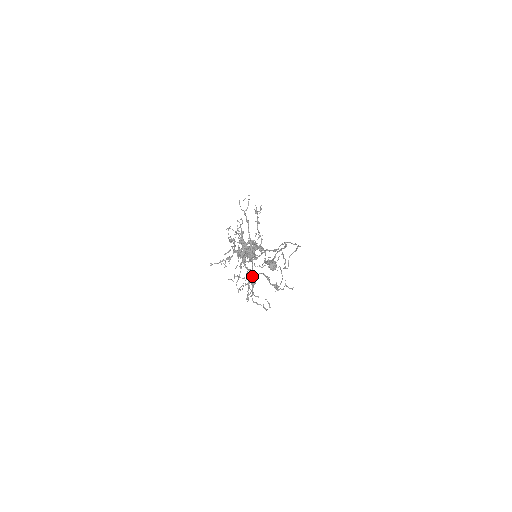
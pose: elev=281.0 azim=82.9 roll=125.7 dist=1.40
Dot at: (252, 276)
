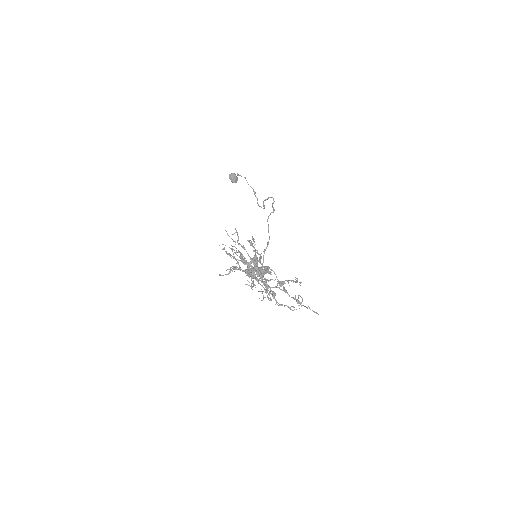
Dot at: occluded
